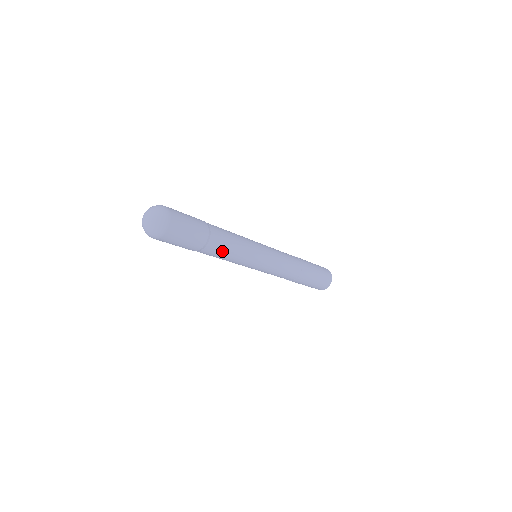
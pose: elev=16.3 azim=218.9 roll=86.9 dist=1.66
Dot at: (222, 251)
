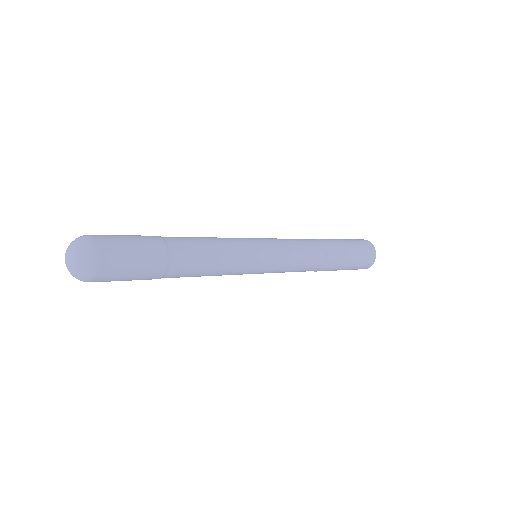
Dot at: (188, 276)
